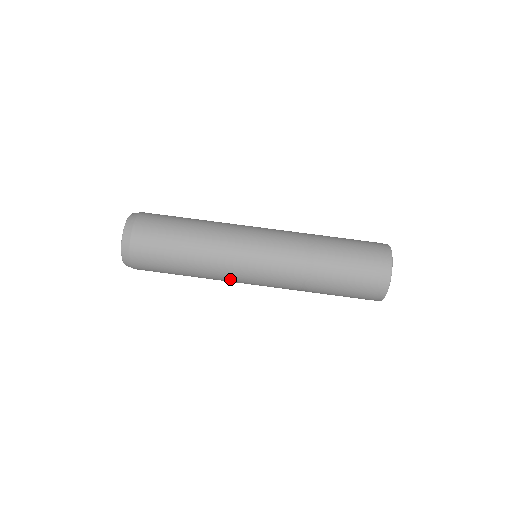
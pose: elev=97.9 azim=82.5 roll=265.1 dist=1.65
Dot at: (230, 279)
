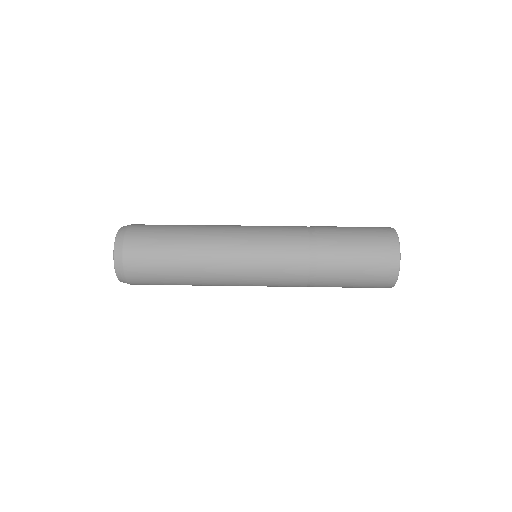
Dot at: (231, 282)
